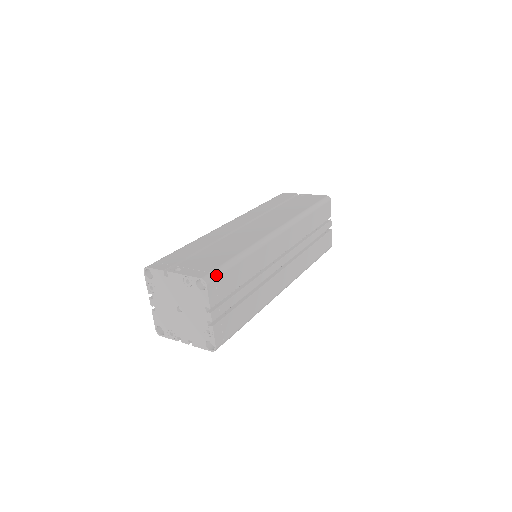
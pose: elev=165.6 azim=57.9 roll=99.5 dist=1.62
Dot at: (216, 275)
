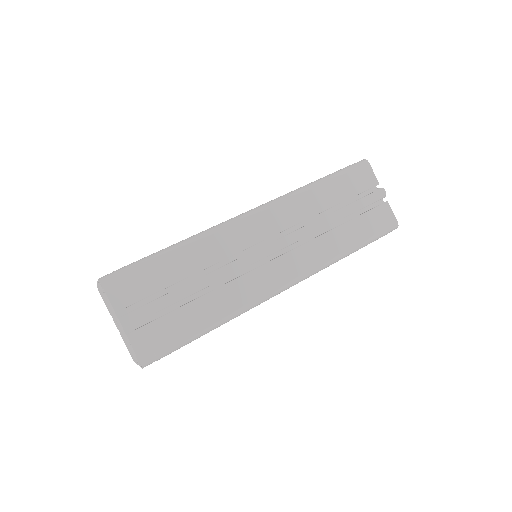
Dot at: (119, 273)
